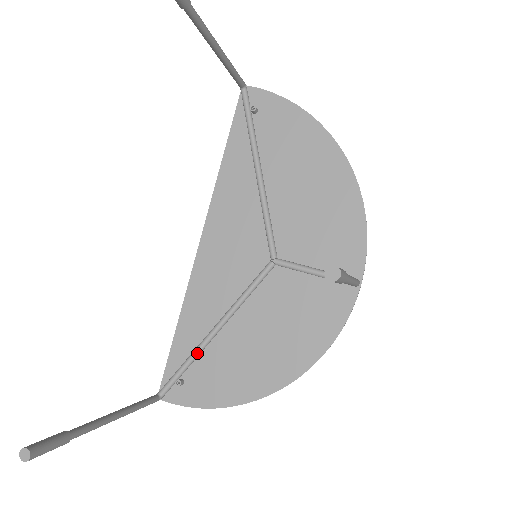
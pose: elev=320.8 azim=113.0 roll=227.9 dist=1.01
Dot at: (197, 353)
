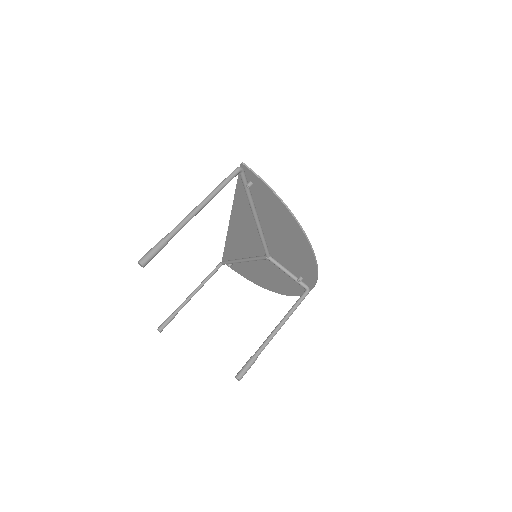
Dot at: occluded
